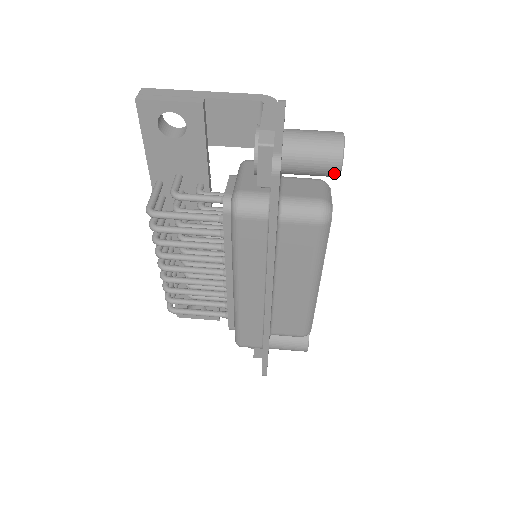
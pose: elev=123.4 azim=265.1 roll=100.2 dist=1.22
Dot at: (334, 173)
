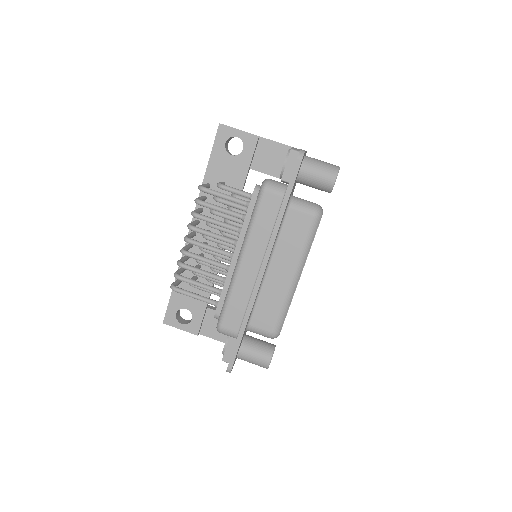
Dot at: (330, 185)
